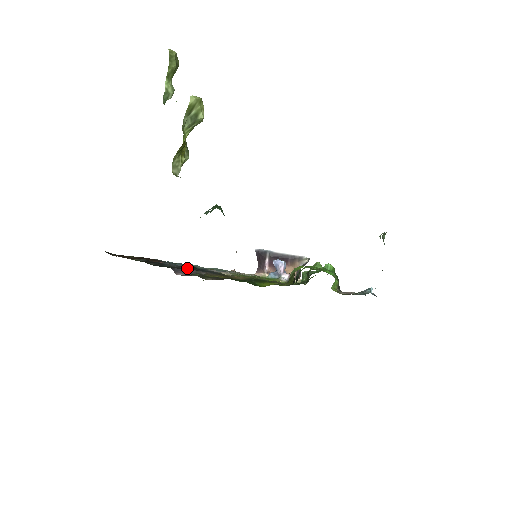
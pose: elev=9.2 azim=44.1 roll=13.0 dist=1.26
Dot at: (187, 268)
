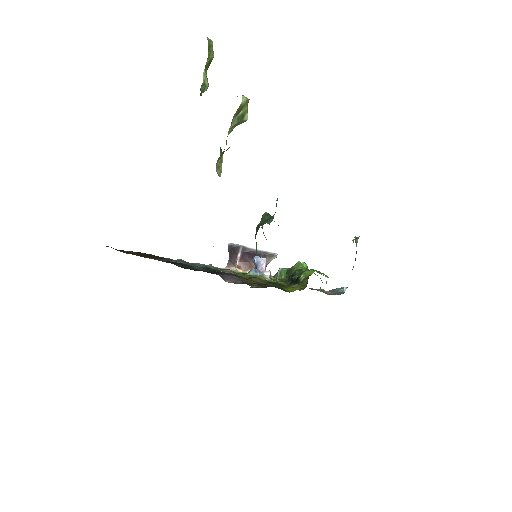
Dot at: (215, 271)
